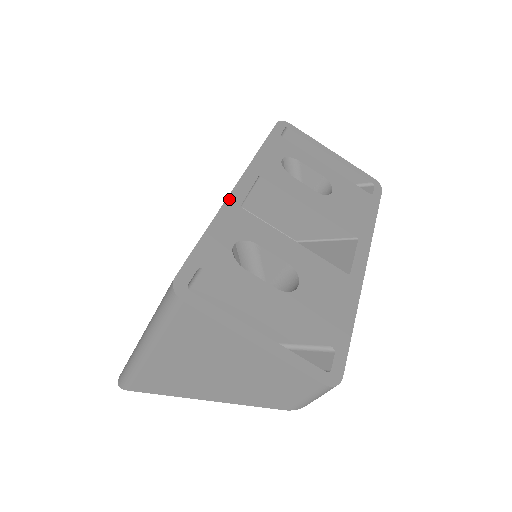
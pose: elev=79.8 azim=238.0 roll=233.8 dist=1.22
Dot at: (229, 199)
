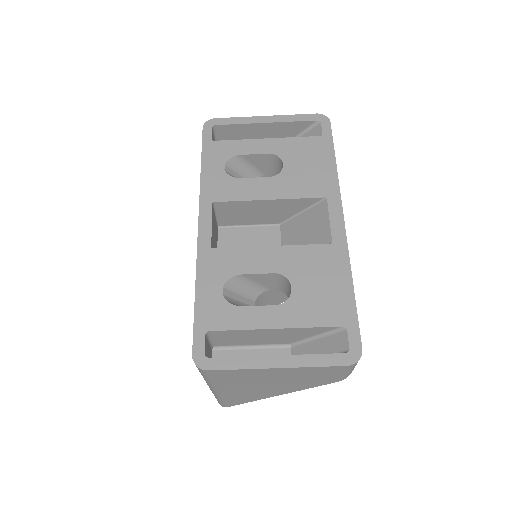
Dot at: (199, 248)
